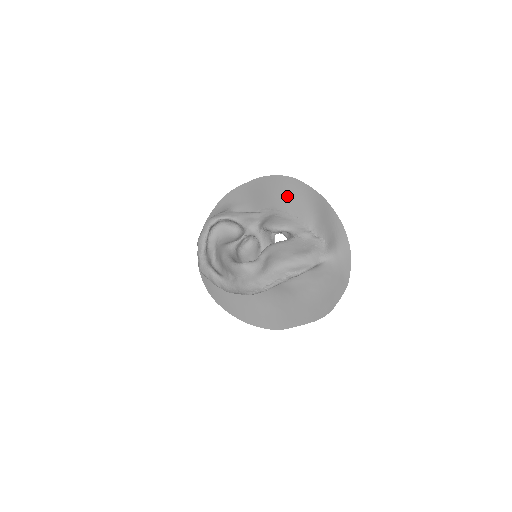
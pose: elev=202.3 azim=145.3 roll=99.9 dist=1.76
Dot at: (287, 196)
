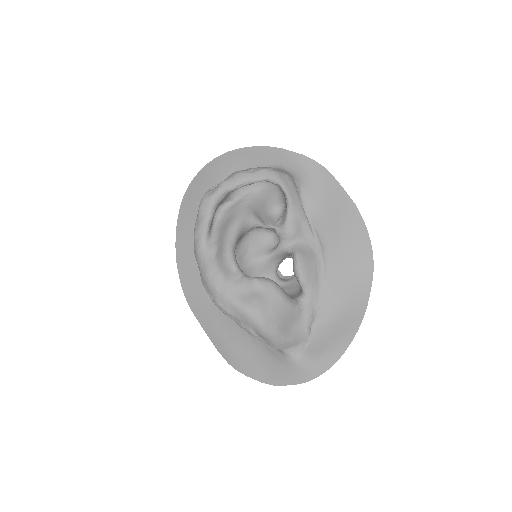
Dot at: (347, 267)
